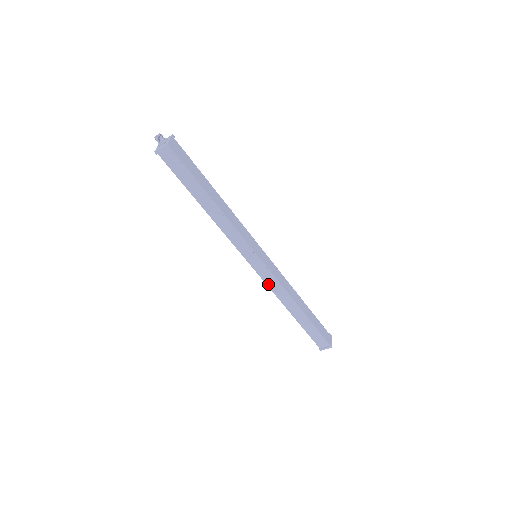
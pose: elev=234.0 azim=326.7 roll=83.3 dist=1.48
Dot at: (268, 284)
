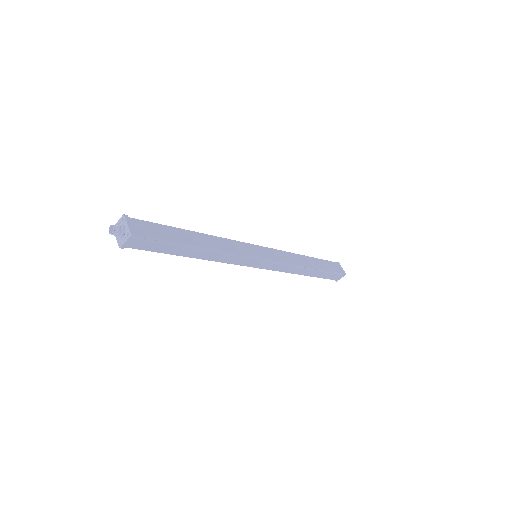
Dot at: (277, 270)
